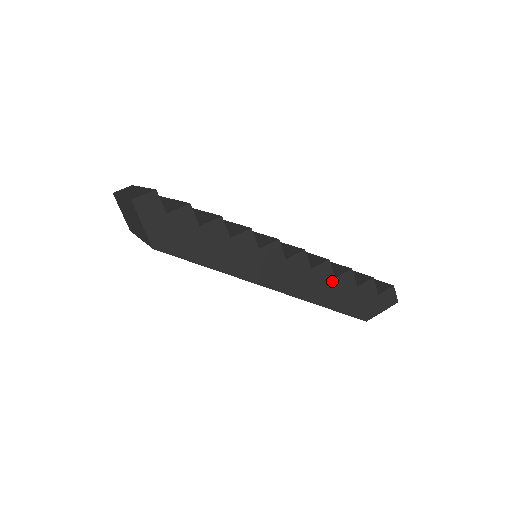
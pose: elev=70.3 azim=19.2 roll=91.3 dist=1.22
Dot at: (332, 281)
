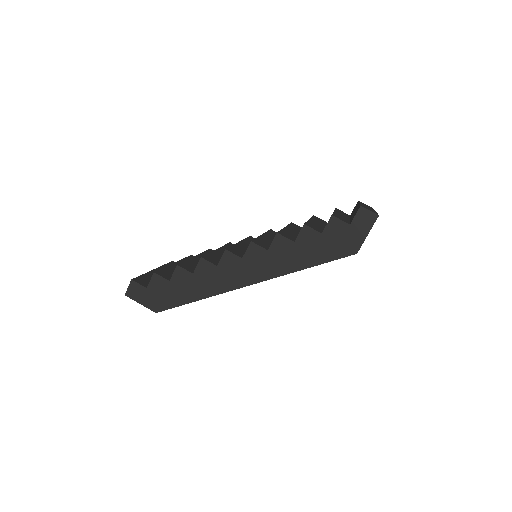
Dot at: (294, 246)
